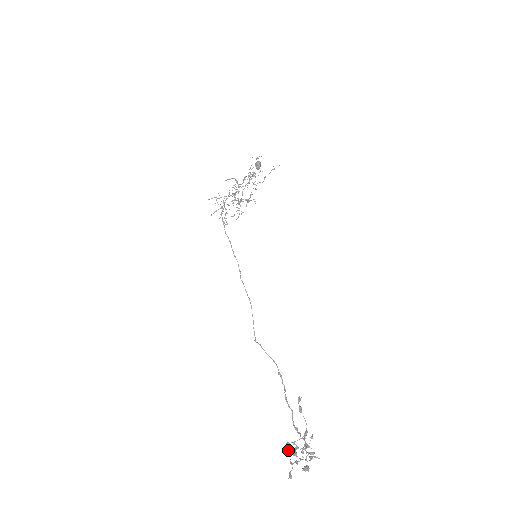
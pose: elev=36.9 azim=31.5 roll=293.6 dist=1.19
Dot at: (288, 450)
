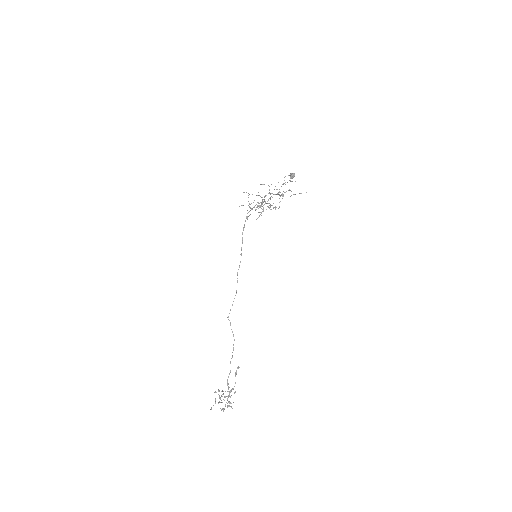
Dot at: occluded
